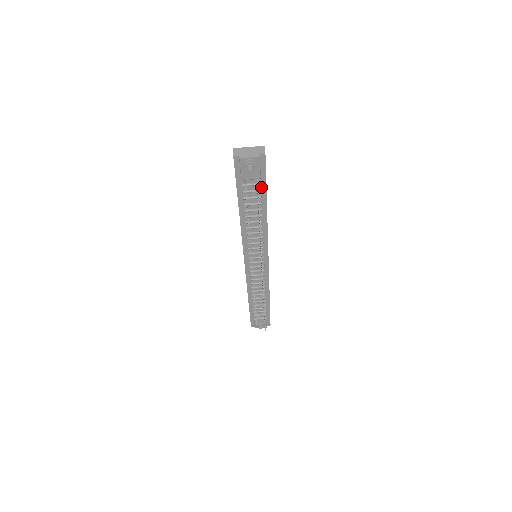
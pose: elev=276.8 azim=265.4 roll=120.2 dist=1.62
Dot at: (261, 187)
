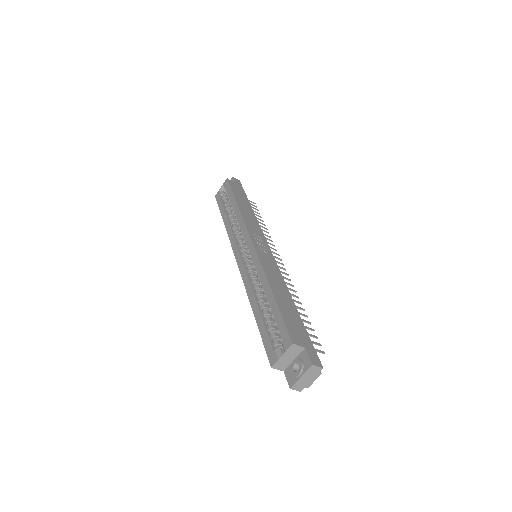
Dot at: occluded
